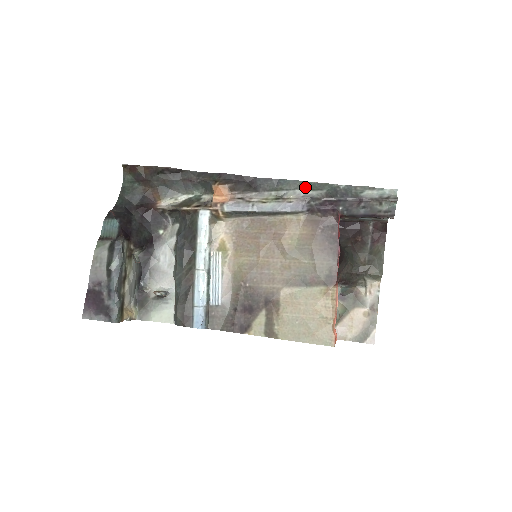
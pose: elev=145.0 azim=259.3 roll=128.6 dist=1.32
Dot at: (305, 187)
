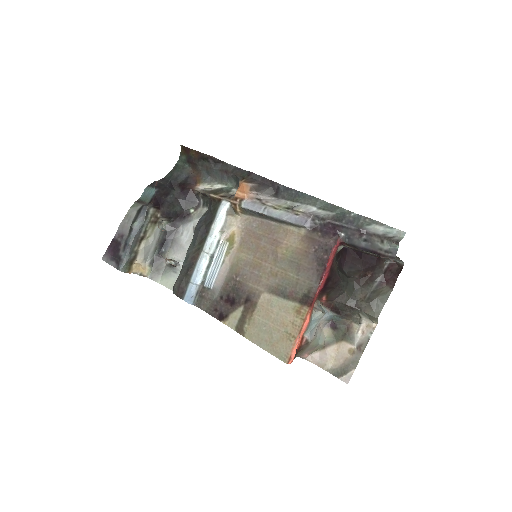
Dot at: (317, 205)
